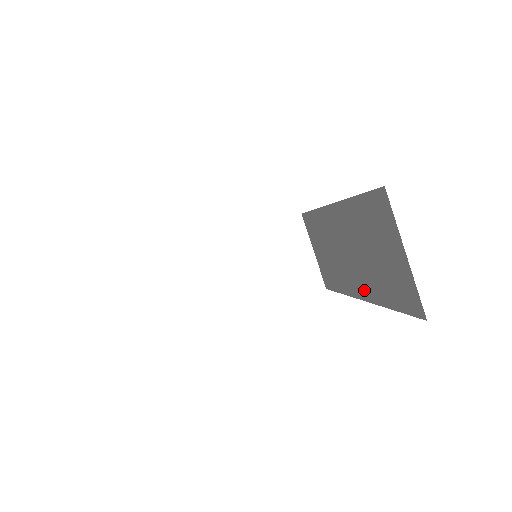
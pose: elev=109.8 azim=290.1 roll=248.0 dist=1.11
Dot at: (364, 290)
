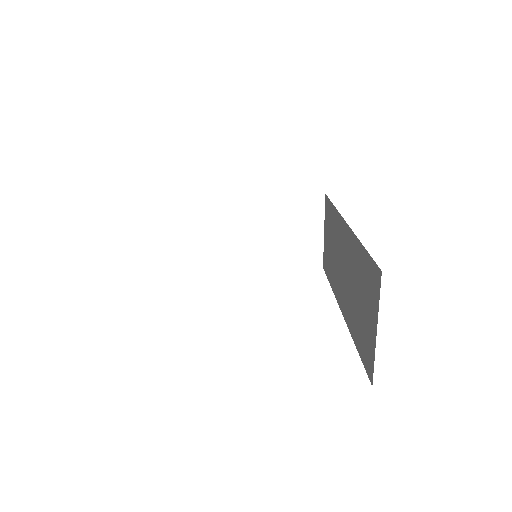
Dot at: (345, 309)
